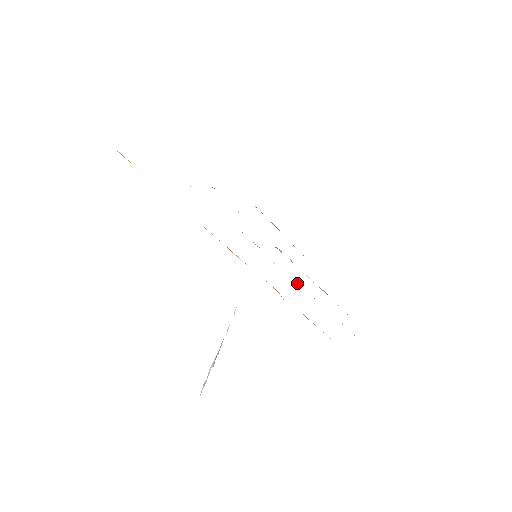
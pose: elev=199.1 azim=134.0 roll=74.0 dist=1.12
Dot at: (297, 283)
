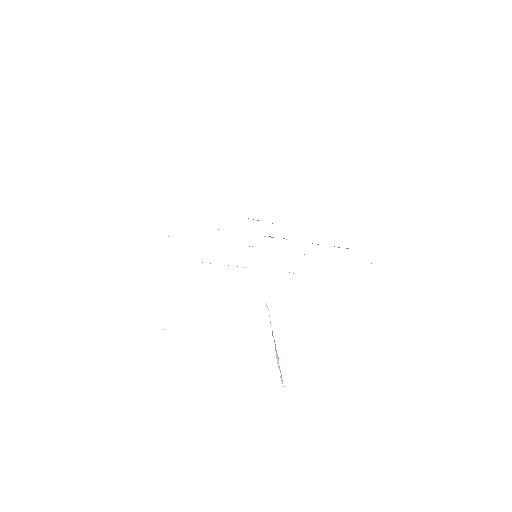
Dot at: occluded
